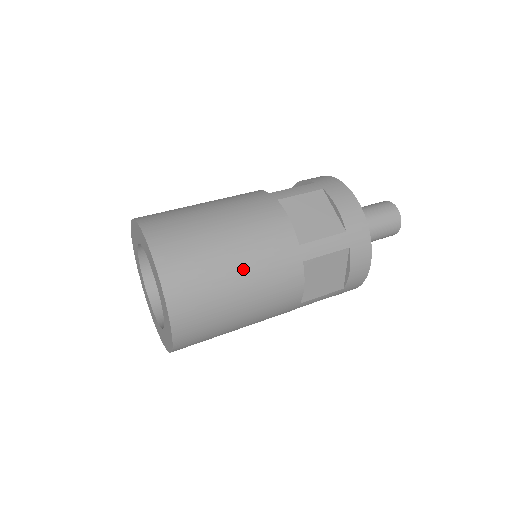
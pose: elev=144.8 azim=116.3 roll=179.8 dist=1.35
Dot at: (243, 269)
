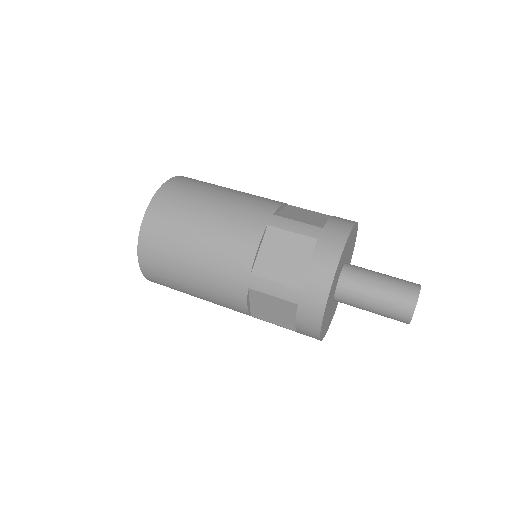
Dot at: (219, 204)
